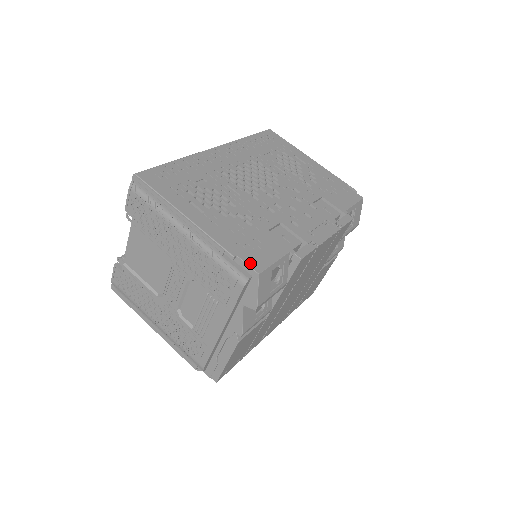
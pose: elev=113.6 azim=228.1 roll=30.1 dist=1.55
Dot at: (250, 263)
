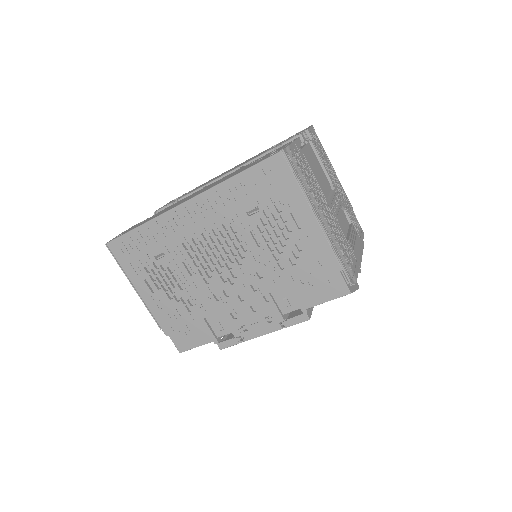
Dot at: (176, 344)
